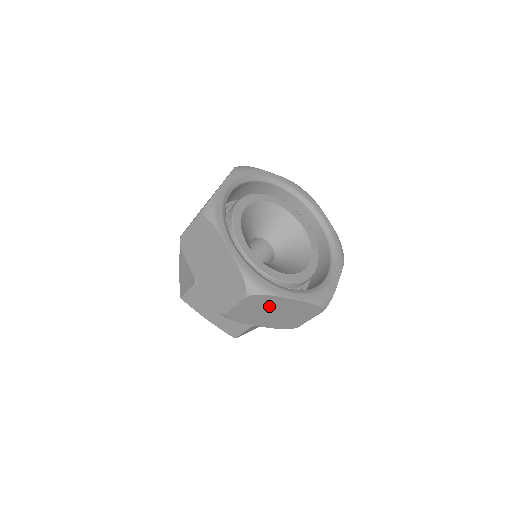
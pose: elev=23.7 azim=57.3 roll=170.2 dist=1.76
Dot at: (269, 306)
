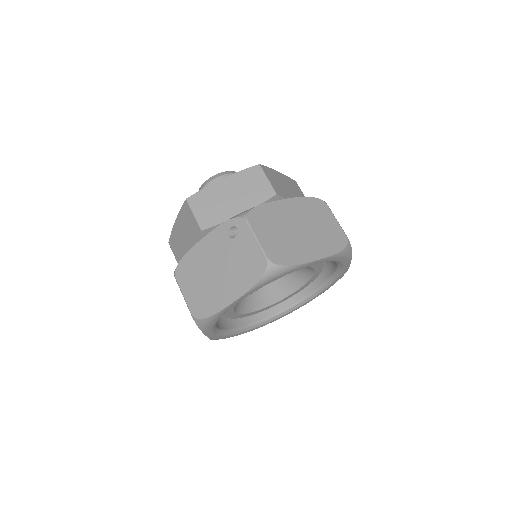
Dot at: occluded
